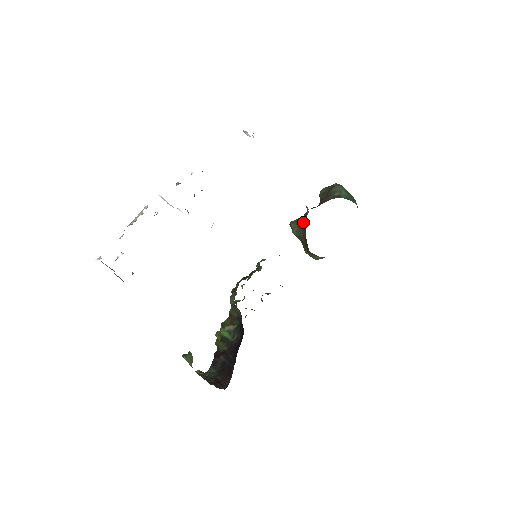
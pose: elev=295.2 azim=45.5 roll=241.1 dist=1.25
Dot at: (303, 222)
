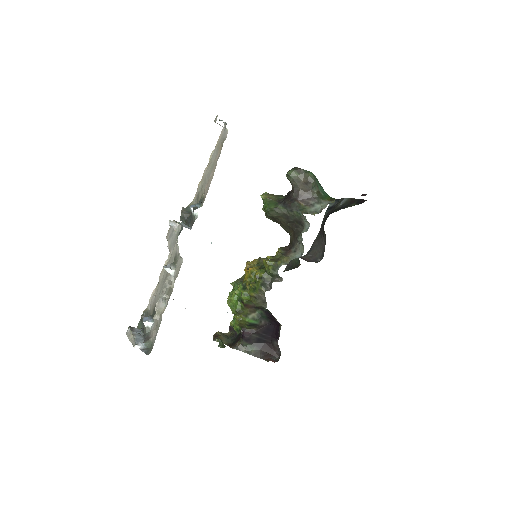
Dot at: (289, 216)
